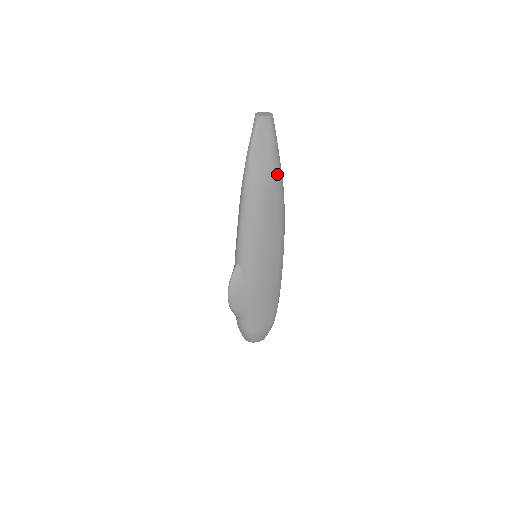
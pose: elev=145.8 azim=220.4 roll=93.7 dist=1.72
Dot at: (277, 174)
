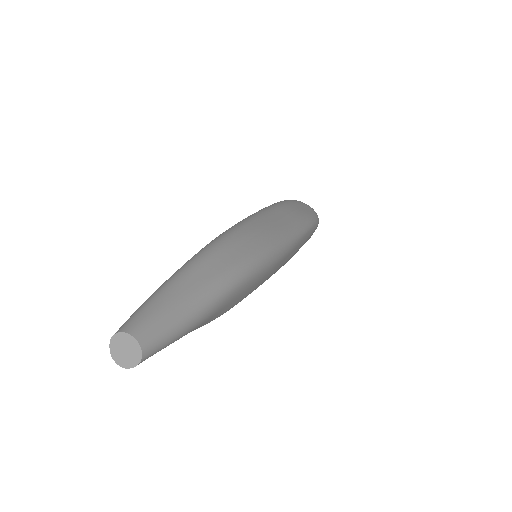
Dot at: (219, 308)
